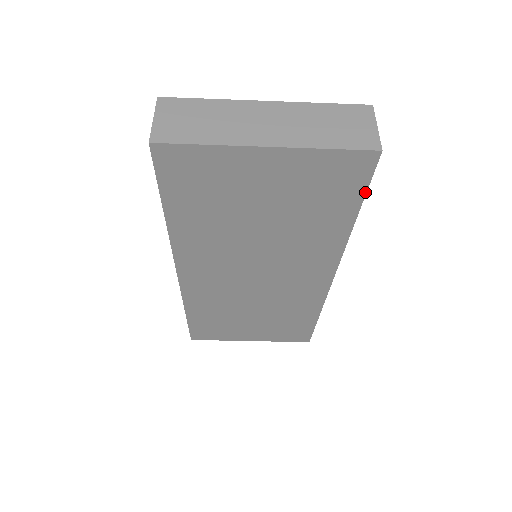
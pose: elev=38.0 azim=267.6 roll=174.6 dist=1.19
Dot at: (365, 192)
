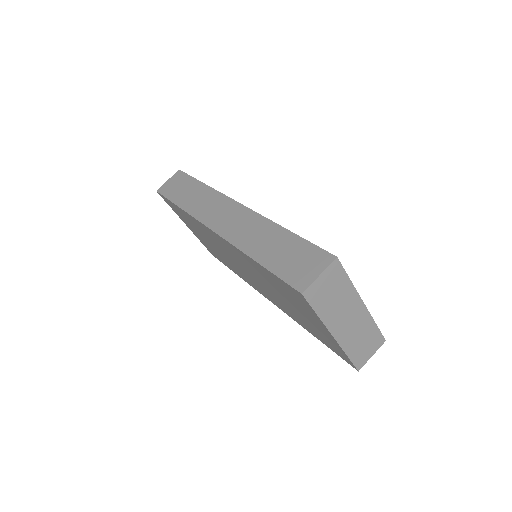
Dot at: occluded
